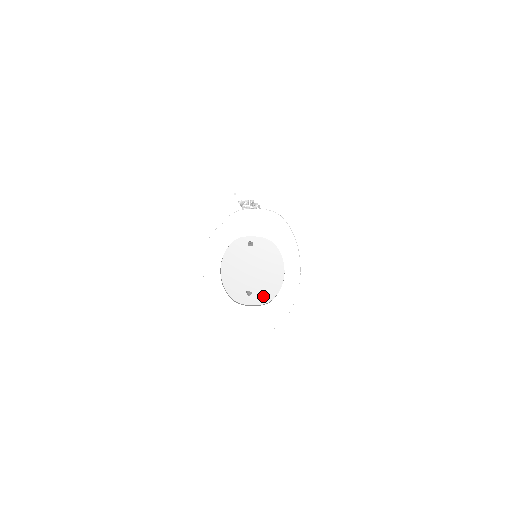
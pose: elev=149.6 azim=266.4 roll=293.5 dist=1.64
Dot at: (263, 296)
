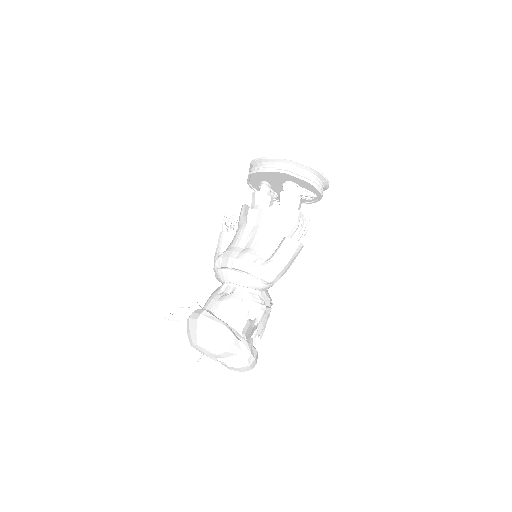
Dot at: occluded
